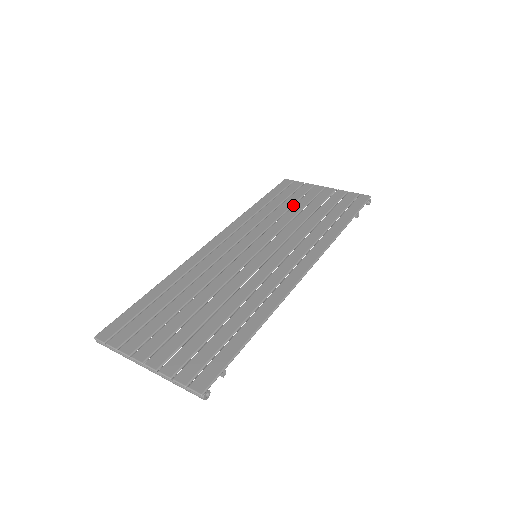
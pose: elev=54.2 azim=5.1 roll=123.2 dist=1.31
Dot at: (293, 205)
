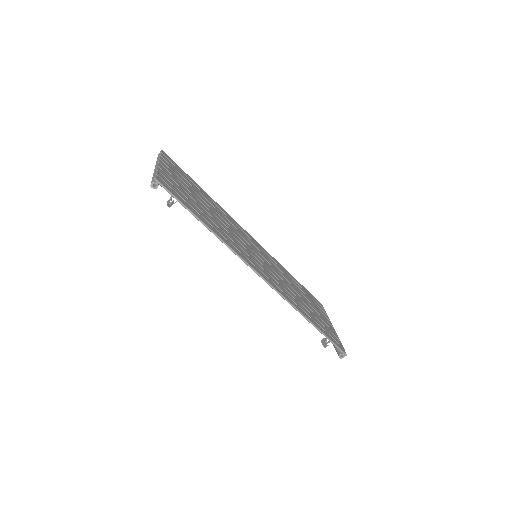
Dot at: (306, 299)
